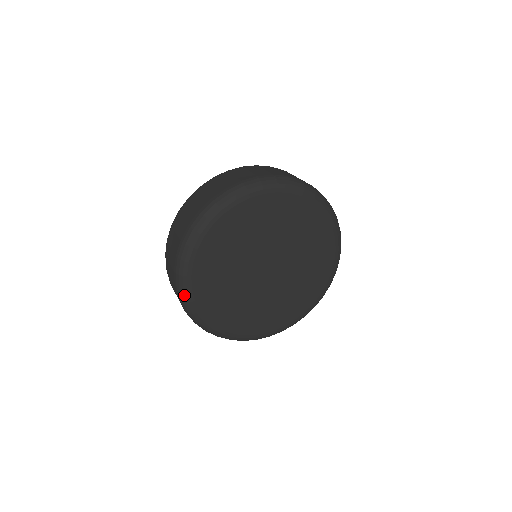
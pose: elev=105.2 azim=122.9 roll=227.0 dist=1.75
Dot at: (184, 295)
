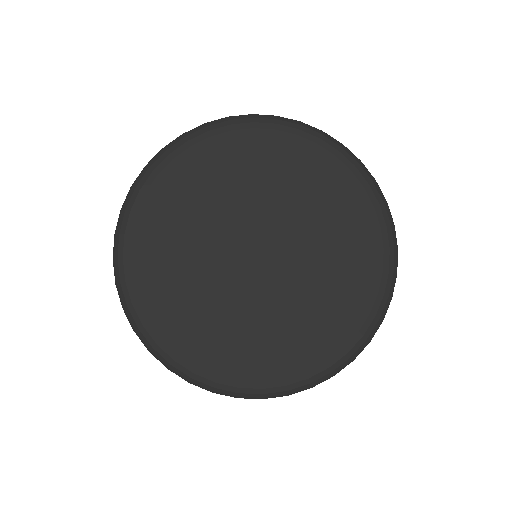
Dot at: (122, 292)
